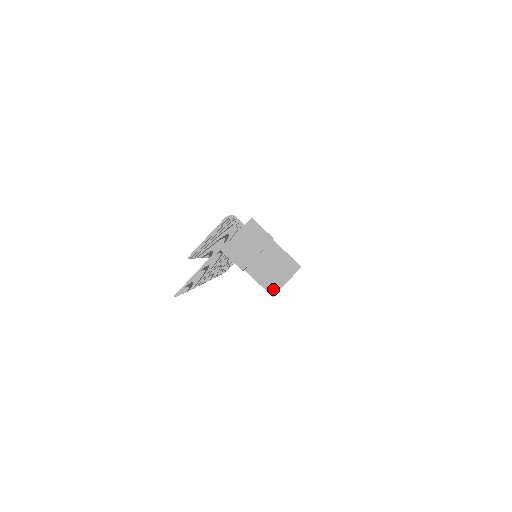
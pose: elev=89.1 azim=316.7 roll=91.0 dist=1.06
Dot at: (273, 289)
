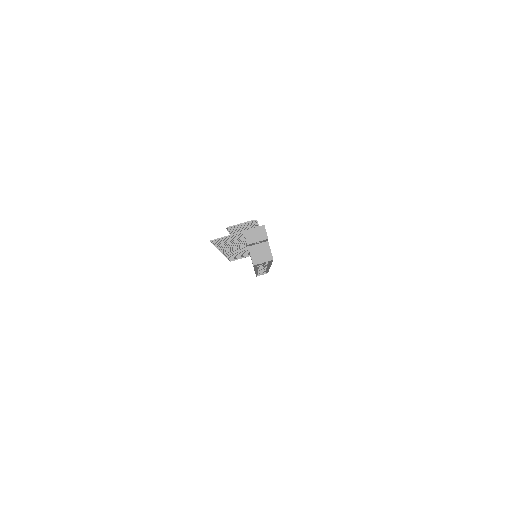
Dot at: (255, 262)
